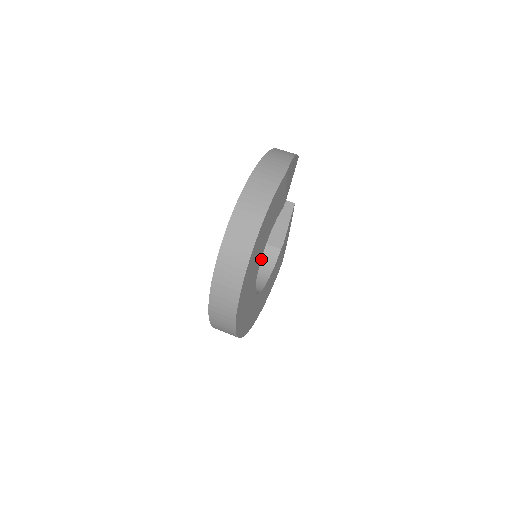
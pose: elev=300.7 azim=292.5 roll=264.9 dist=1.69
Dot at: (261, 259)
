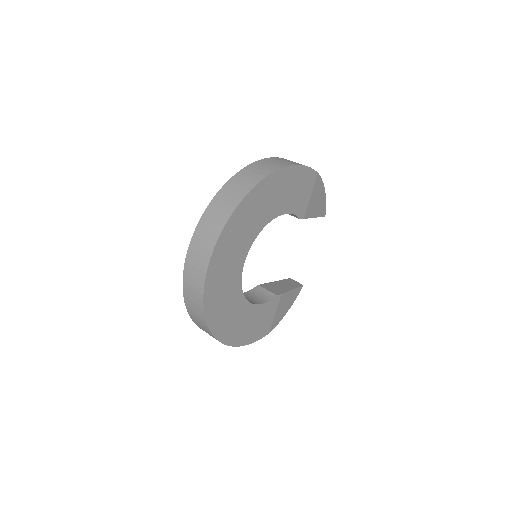
Dot at: (253, 295)
